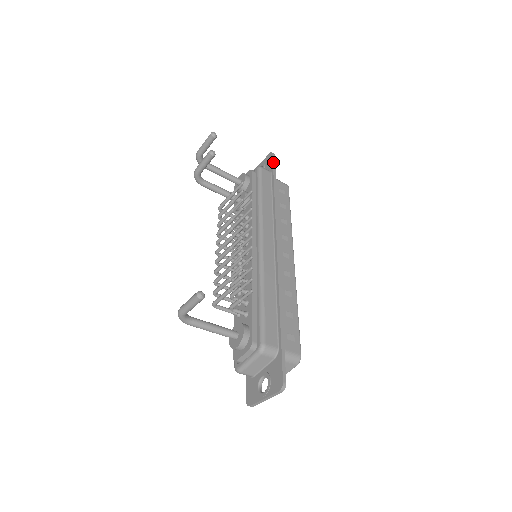
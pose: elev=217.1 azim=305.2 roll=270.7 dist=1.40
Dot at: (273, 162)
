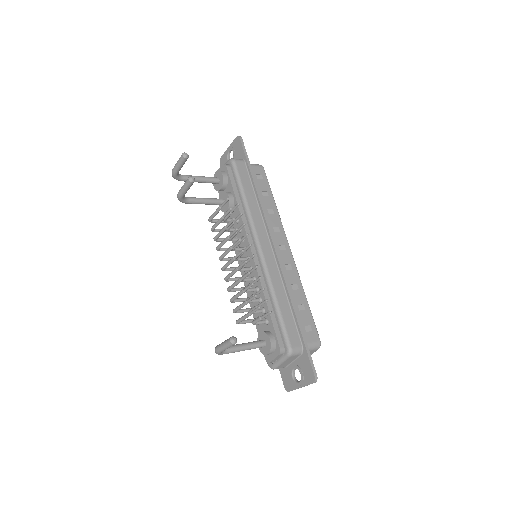
Dot at: (243, 149)
